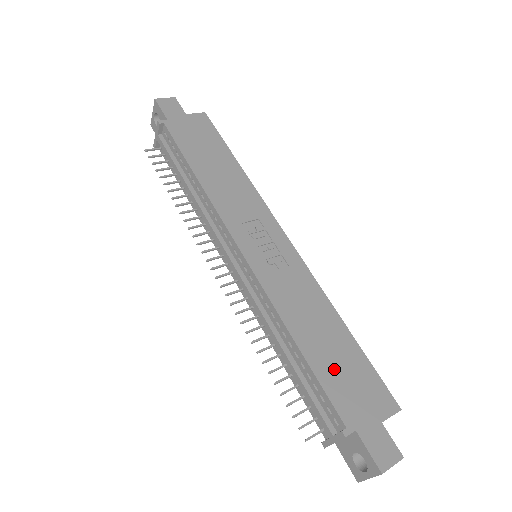
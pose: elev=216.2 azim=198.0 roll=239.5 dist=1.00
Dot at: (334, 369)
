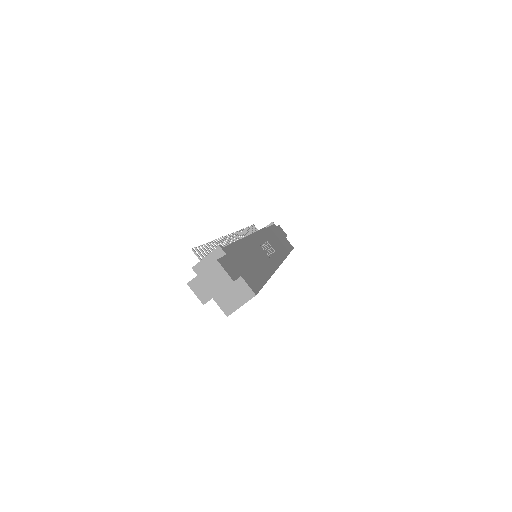
Dot at: (245, 258)
